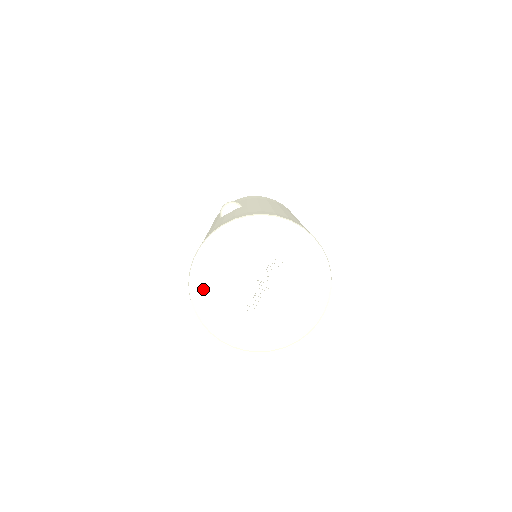
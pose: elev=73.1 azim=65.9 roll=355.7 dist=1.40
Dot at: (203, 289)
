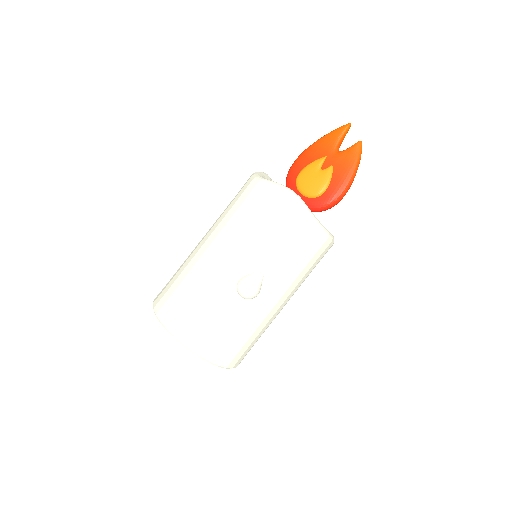
Dot at: occluded
